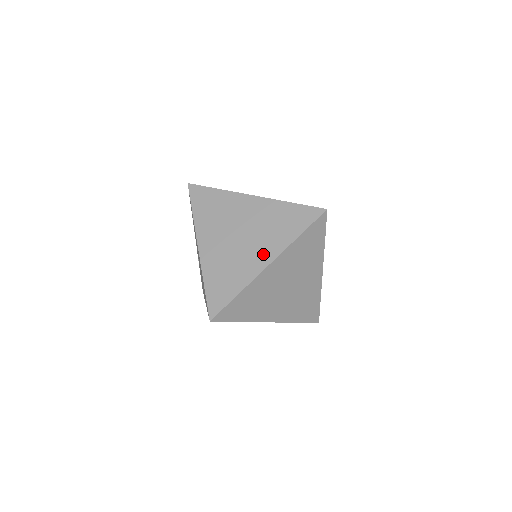
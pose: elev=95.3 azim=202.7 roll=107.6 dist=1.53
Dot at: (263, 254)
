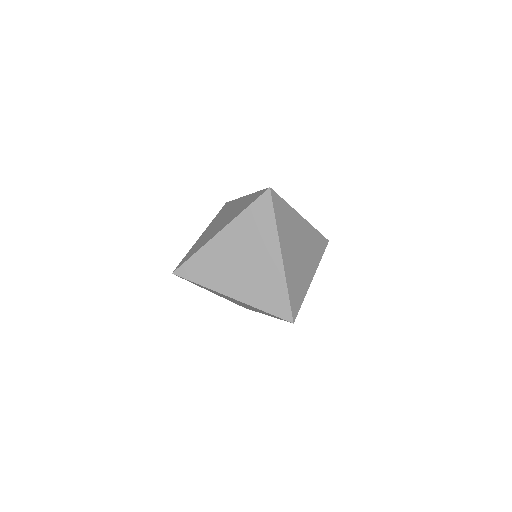
Dot at: (271, 255)
